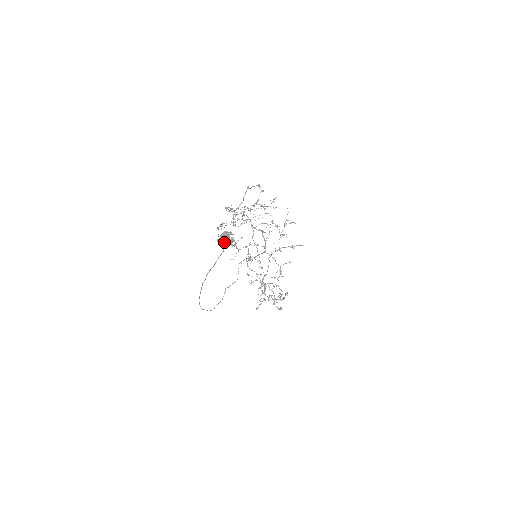
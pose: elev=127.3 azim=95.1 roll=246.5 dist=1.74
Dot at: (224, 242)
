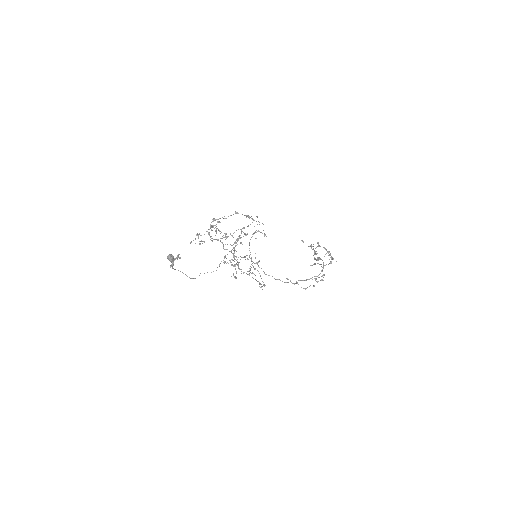
Dot at: (170, 261)
